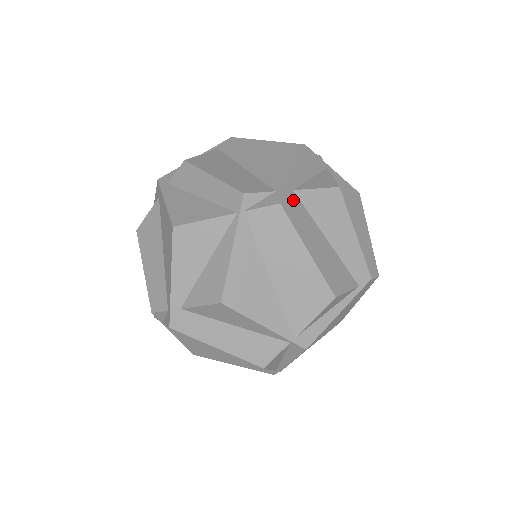
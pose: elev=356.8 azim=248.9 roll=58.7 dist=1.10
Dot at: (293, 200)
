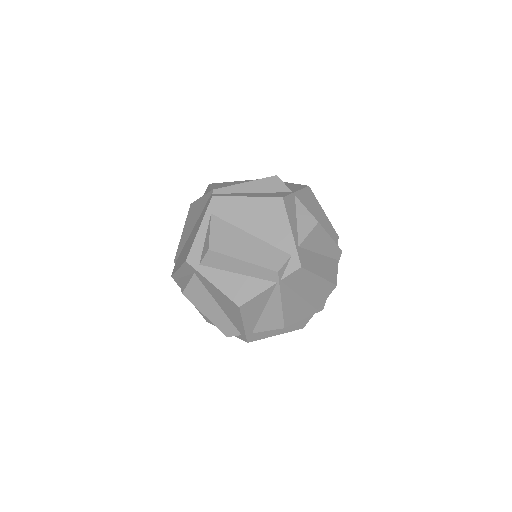
Dot at: (302, 254)
